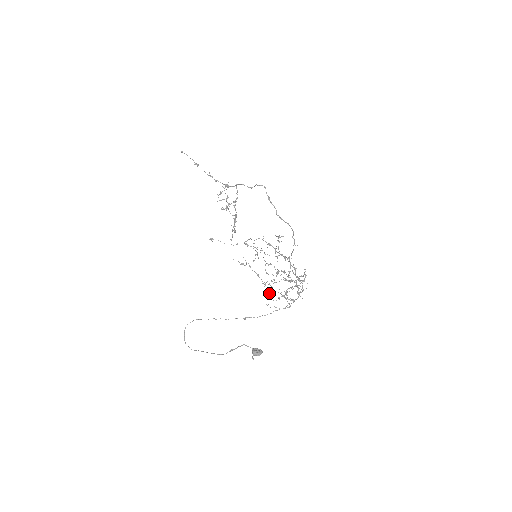
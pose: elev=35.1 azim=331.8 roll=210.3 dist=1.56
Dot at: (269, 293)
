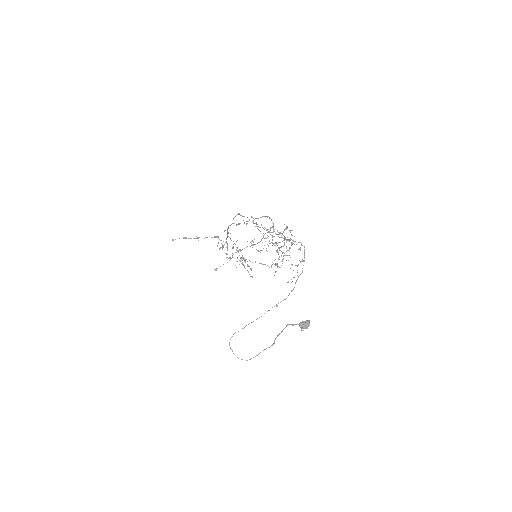
Dot at: occluded
